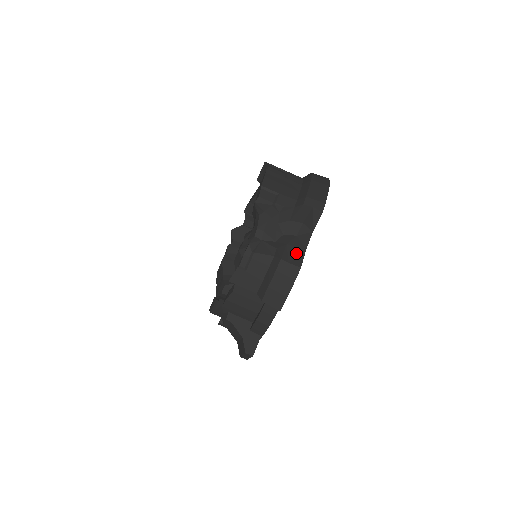
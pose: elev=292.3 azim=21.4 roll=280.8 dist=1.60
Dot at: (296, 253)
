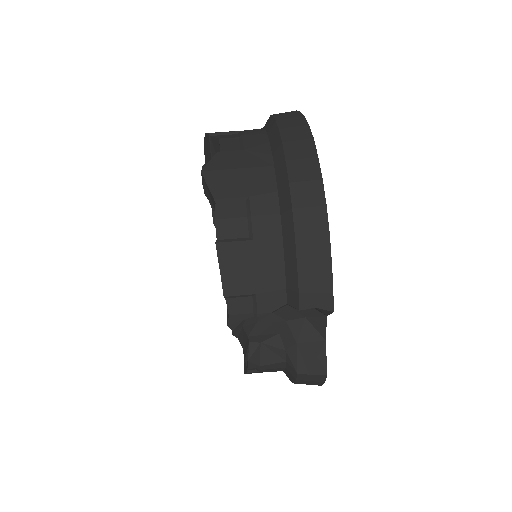
Dot at: (314, 353)
